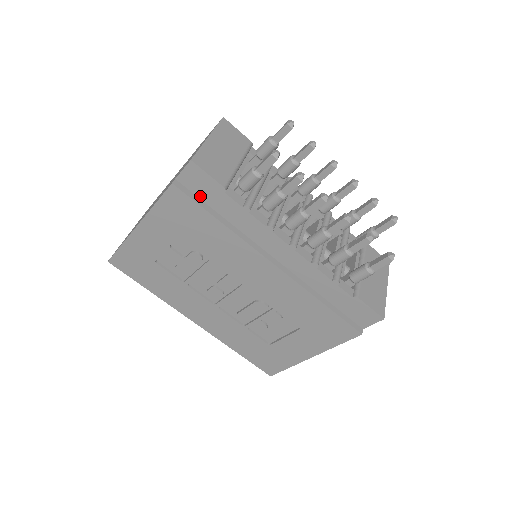
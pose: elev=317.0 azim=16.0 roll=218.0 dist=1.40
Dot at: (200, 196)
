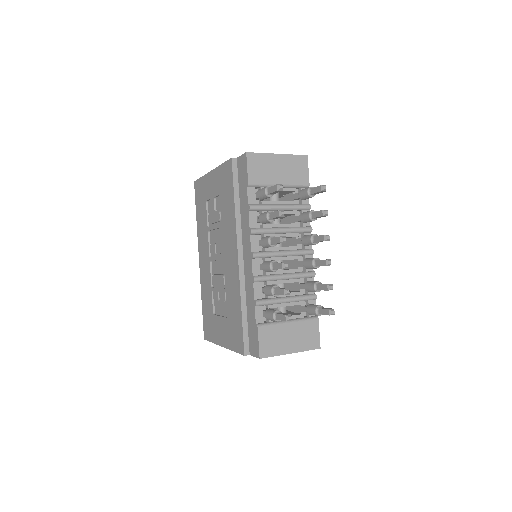
Dot at: (239, 179)
